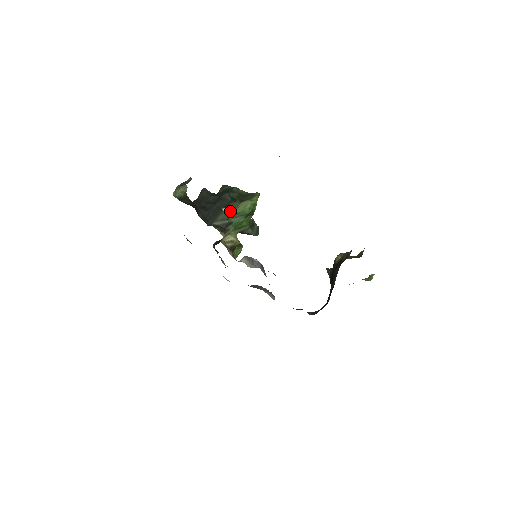
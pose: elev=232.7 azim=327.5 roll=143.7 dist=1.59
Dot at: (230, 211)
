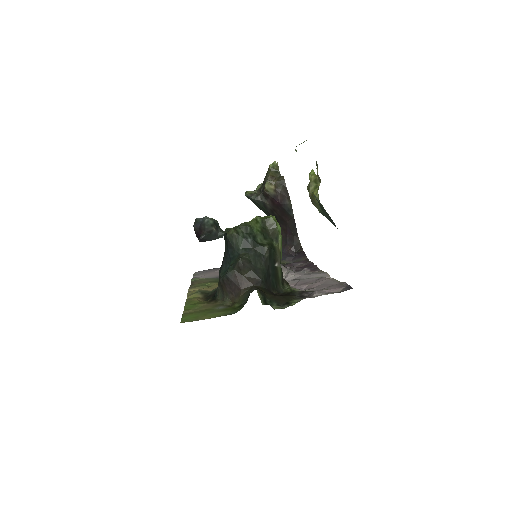
Dot at: (280, 261)
